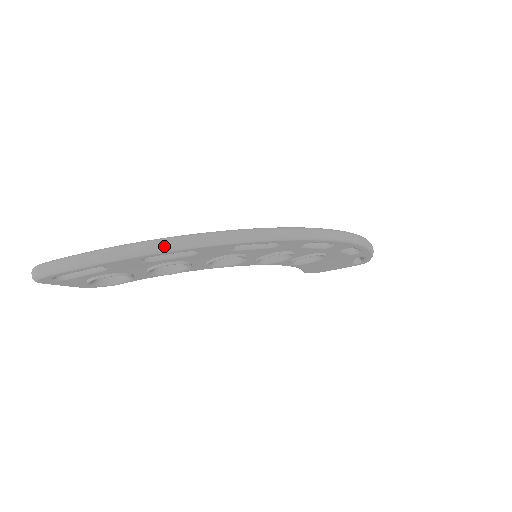
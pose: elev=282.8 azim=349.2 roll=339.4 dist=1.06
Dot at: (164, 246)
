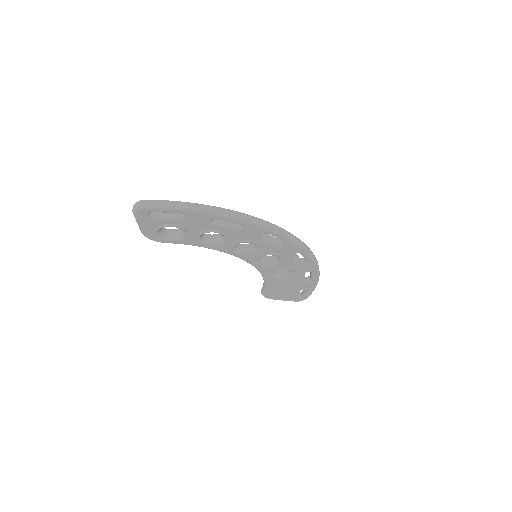
Dot at: (232, 214)
